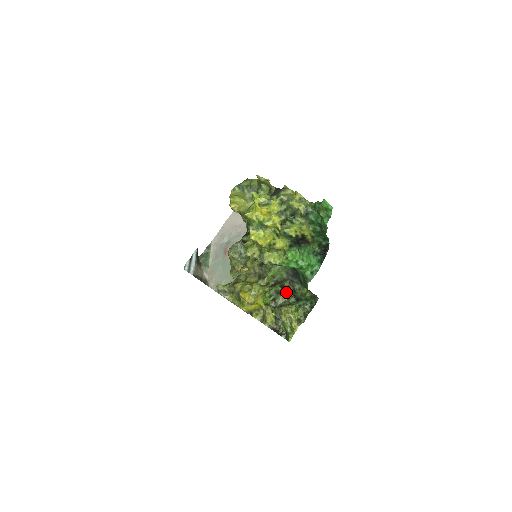
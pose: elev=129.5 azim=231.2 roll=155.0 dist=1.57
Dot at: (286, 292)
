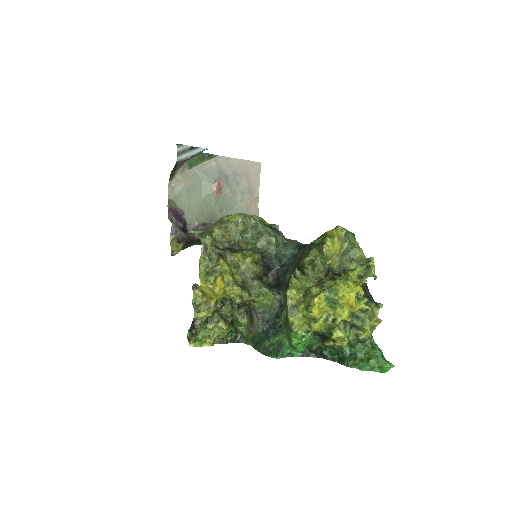
Dot at: (236, 310)
